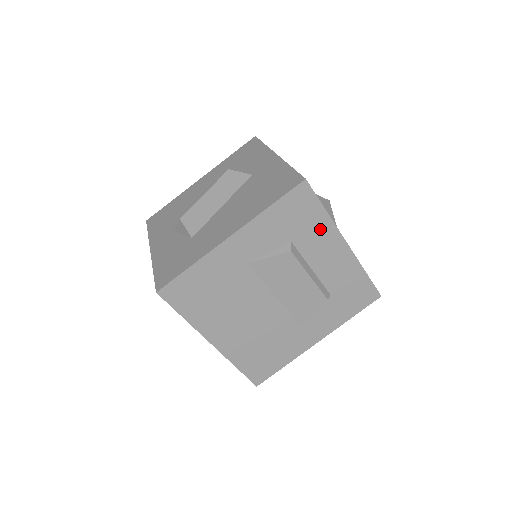
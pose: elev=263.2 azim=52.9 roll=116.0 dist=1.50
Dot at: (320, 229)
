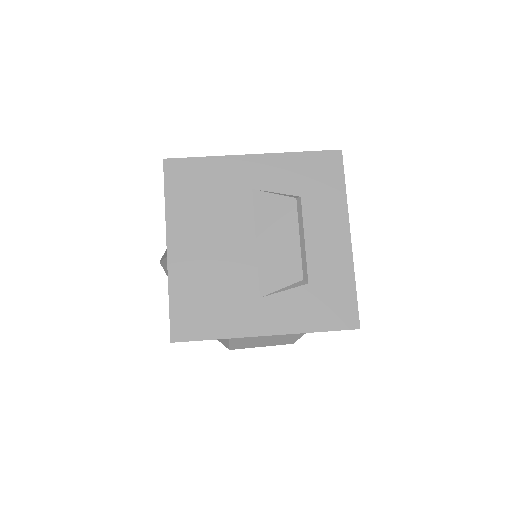
Dot at: (332, 203)
